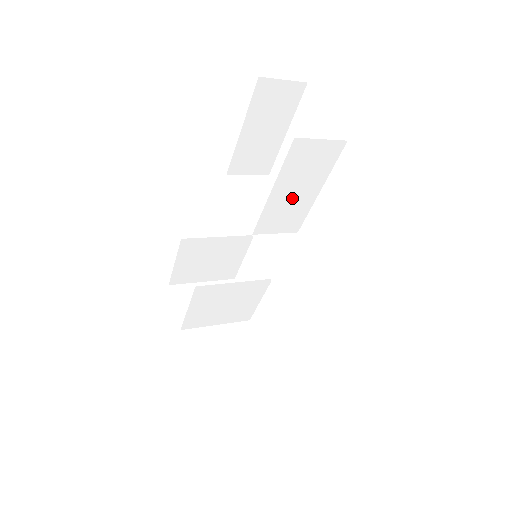
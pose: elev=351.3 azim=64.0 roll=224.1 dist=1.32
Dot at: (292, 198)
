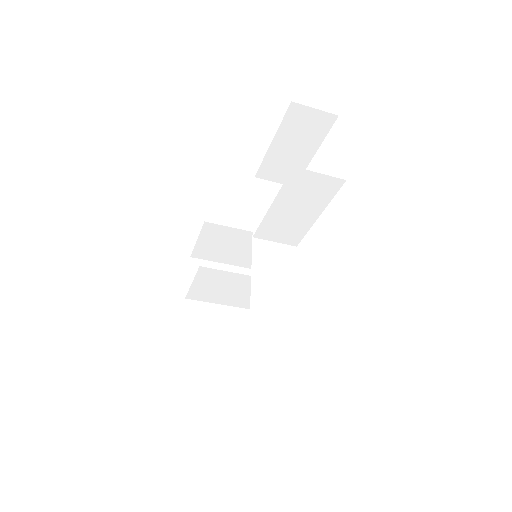
Dot at: (291, 216)
